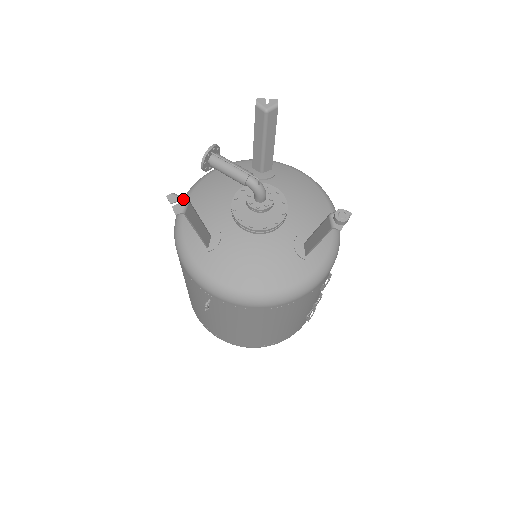
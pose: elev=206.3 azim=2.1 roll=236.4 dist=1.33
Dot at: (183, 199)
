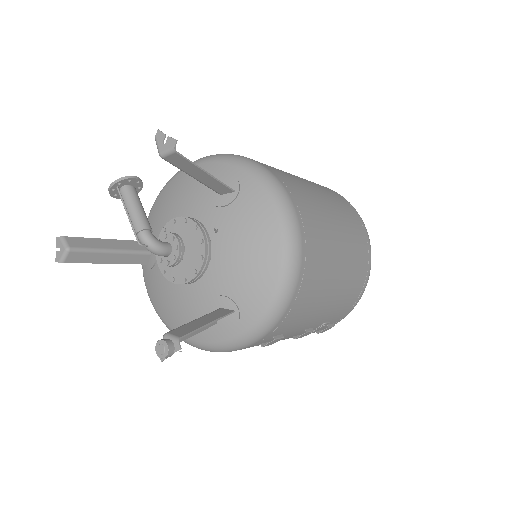
Dot at: (64, 248)
